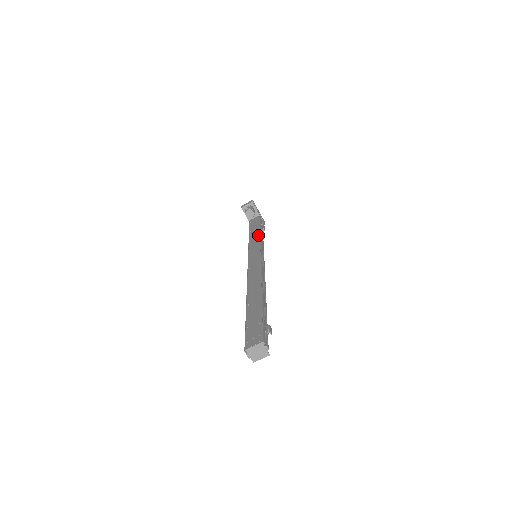
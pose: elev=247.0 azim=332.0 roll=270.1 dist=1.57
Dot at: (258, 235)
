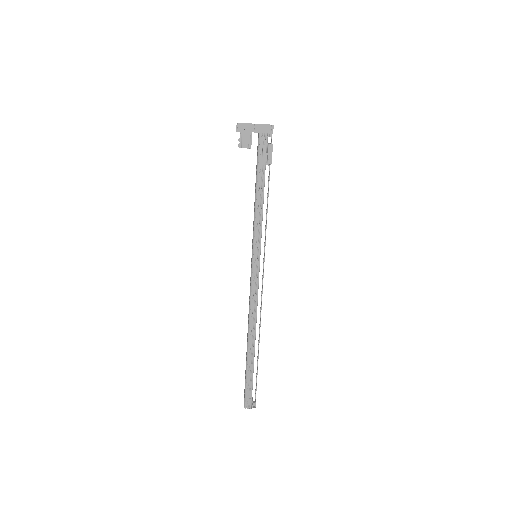
Dot at: (254, 211)
